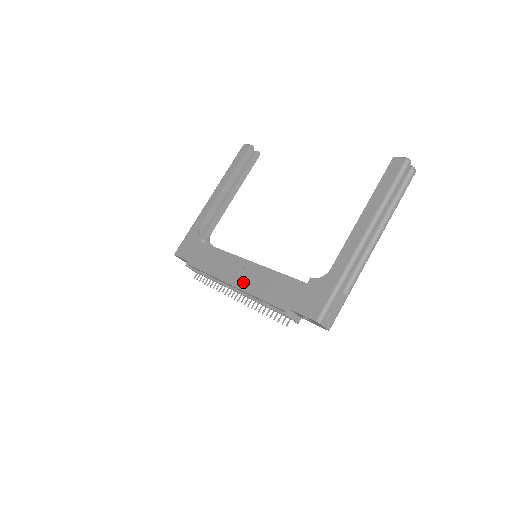
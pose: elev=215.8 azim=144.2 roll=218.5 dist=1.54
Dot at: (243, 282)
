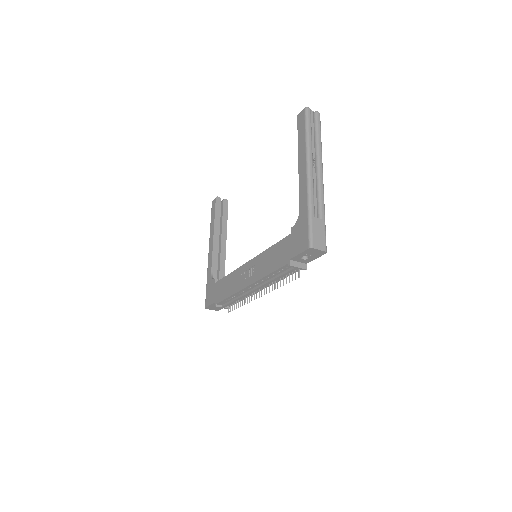
Dot at: (254, 276)
